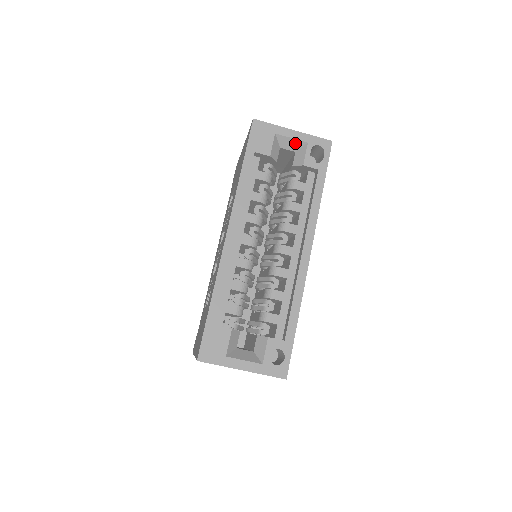
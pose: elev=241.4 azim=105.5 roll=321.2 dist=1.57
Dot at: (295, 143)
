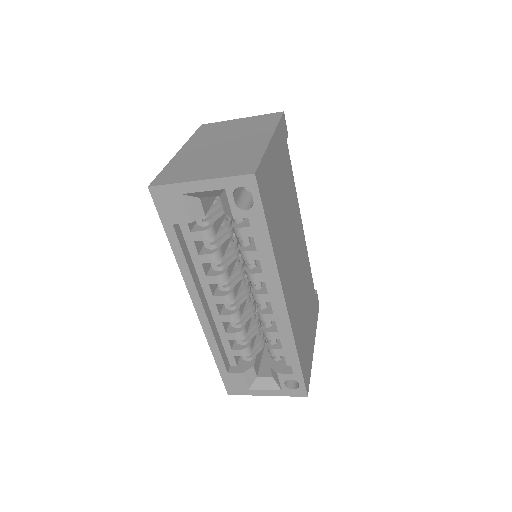
Dot at: (211, 192)
